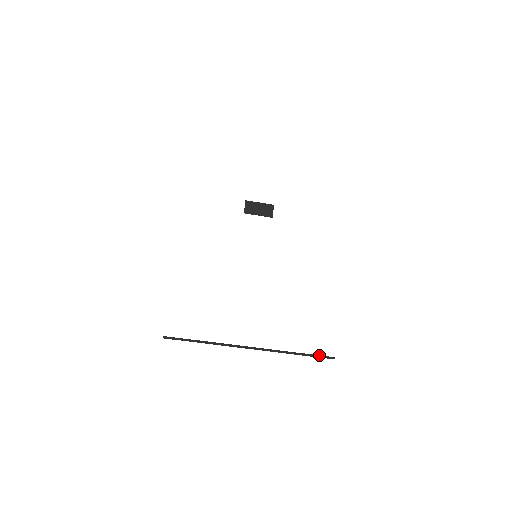
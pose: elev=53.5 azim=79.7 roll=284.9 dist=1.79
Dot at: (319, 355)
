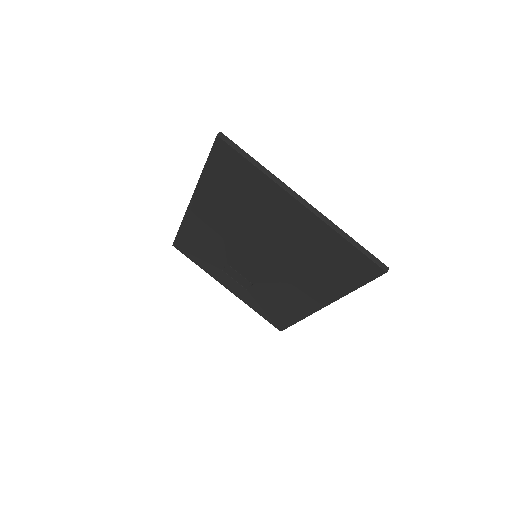
Dot at: (373, 255)
